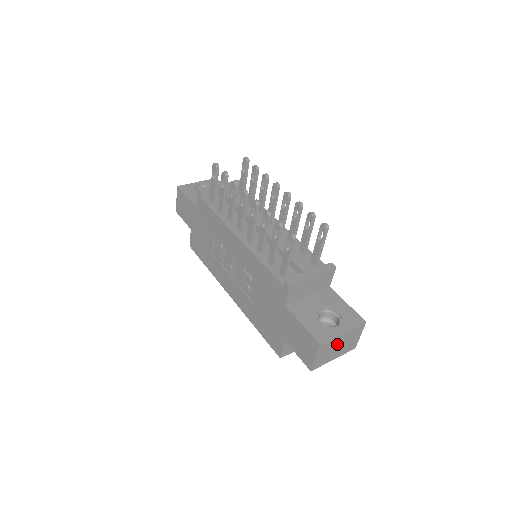
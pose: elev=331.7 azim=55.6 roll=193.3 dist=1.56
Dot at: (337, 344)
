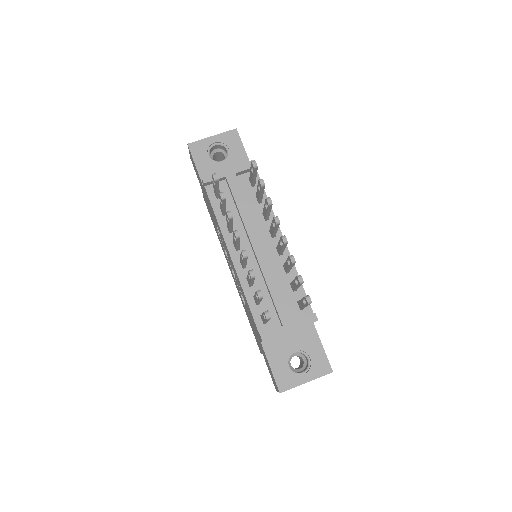
Dot at: occluded
